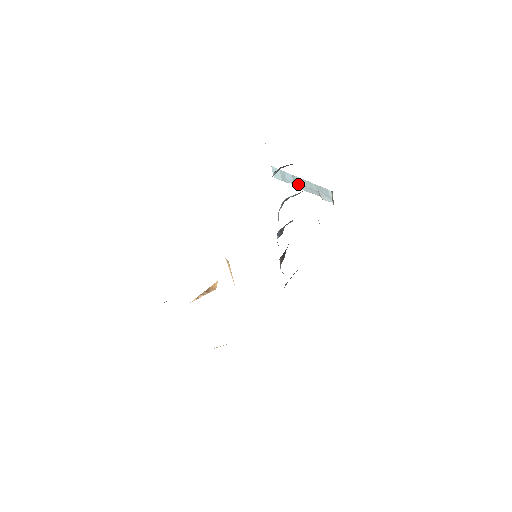
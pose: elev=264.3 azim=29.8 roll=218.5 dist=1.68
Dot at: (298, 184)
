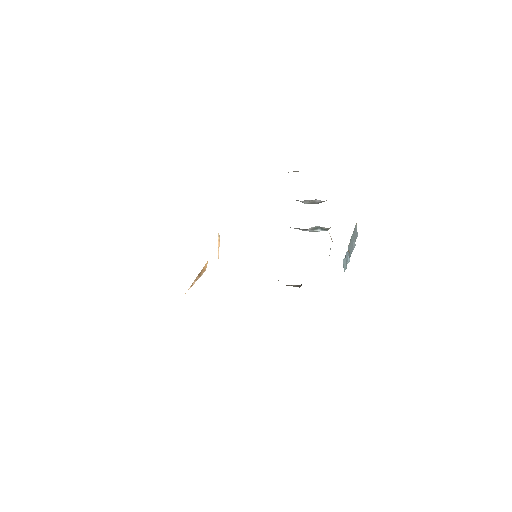
Dot at: (349, 253)
